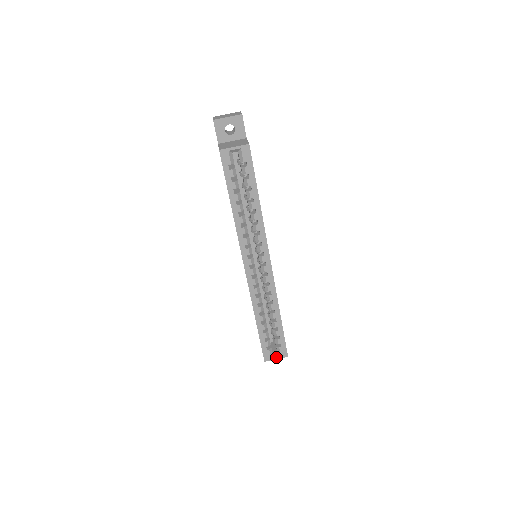
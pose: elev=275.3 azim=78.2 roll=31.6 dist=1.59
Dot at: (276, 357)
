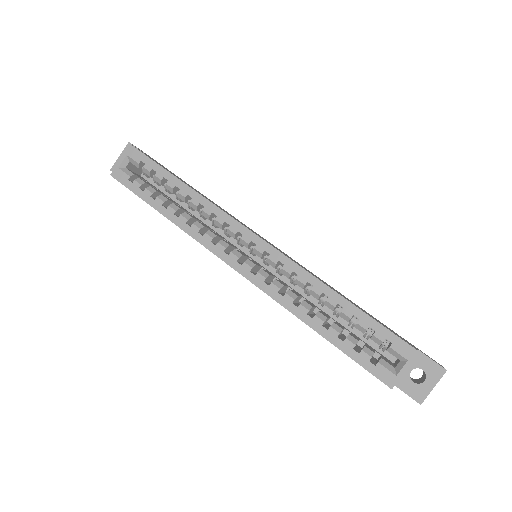
Dot at: (402, 368)
